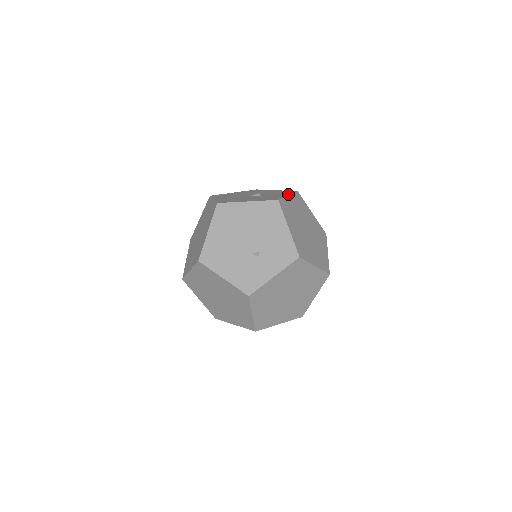
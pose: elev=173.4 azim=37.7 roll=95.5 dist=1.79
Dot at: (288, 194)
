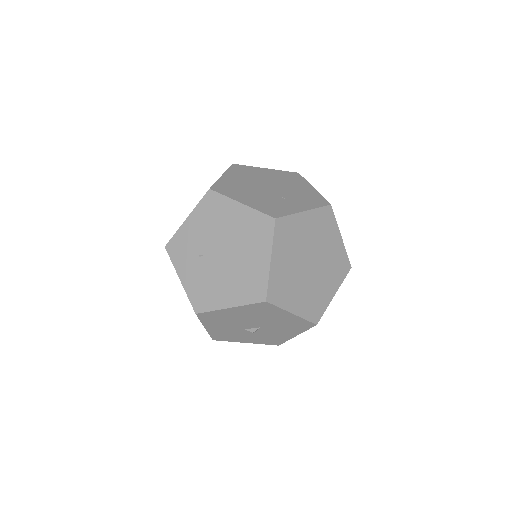
Dot at: occluded
